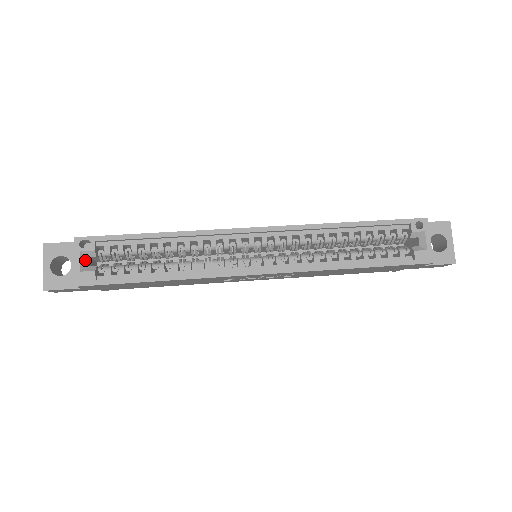
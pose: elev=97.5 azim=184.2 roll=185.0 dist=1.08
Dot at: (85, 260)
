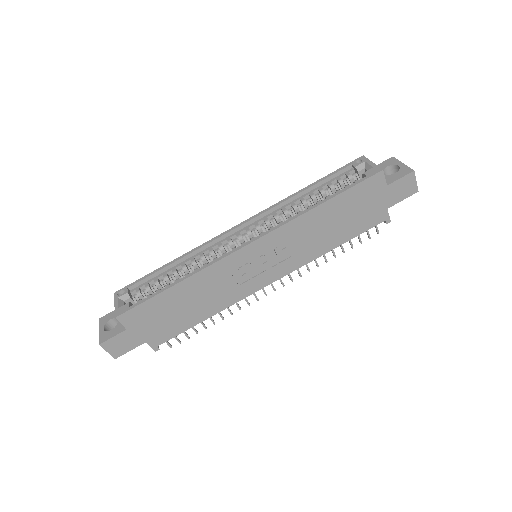
Dot at: (123, 303)
